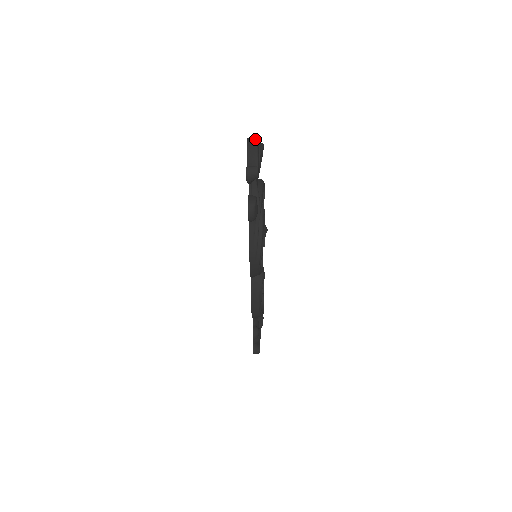
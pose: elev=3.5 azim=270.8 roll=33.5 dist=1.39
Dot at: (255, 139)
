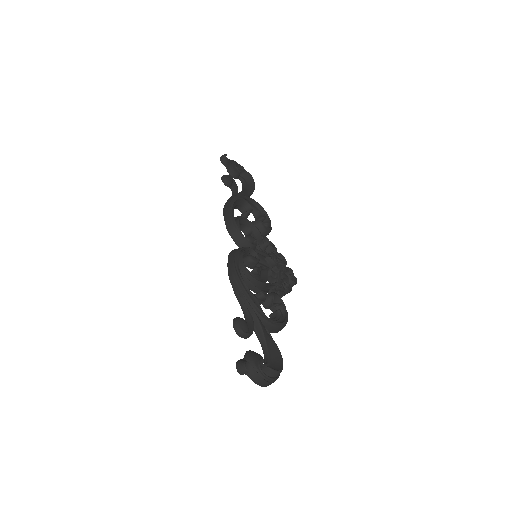
Dot at: (242, 168)
